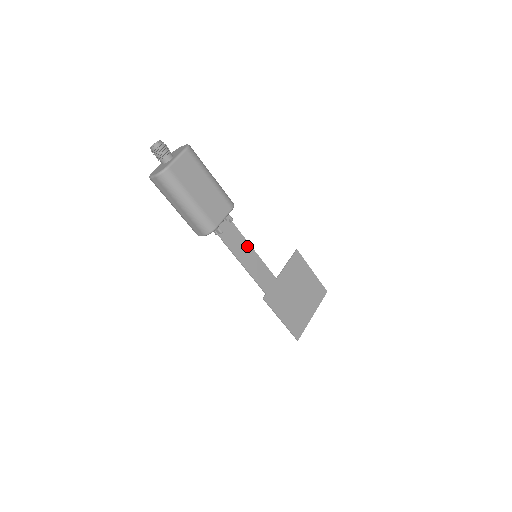
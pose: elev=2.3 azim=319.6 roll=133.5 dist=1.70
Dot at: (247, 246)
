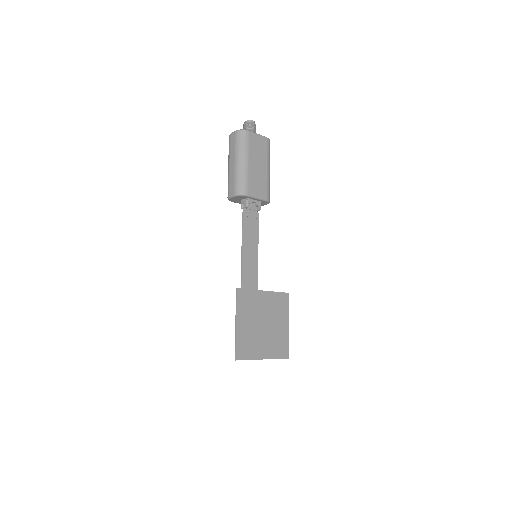
Dot at: (256, 240)
